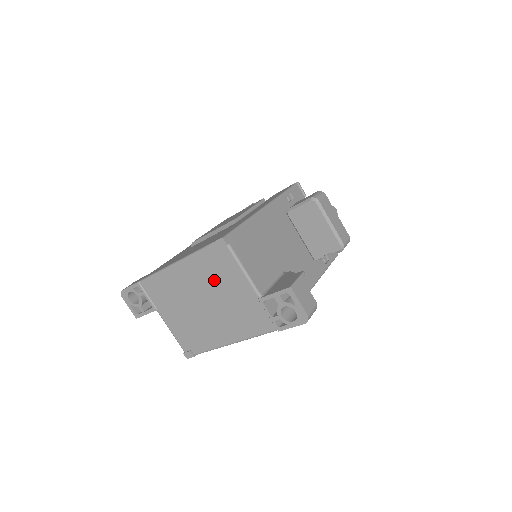
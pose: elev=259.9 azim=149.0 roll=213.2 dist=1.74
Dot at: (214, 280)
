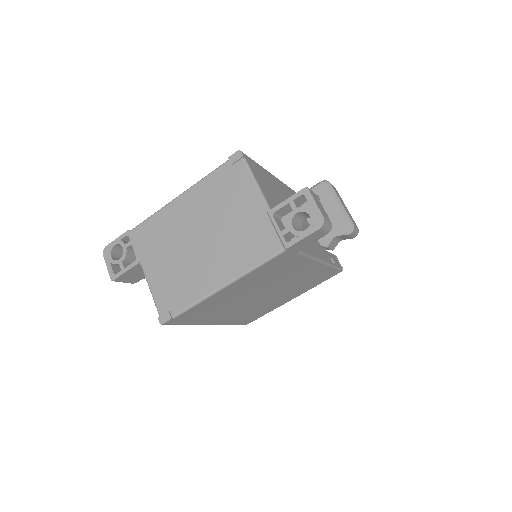
Dot at: (220, 203)
